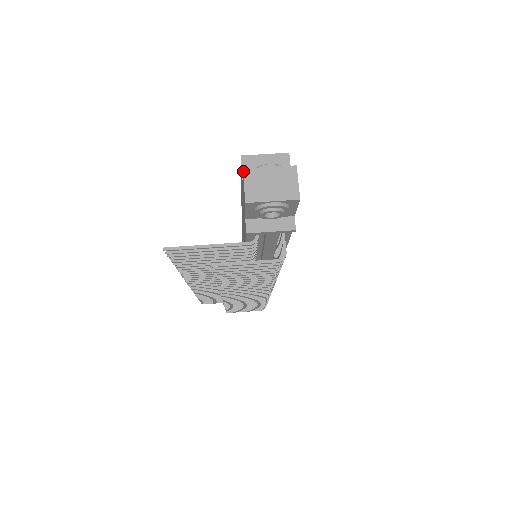
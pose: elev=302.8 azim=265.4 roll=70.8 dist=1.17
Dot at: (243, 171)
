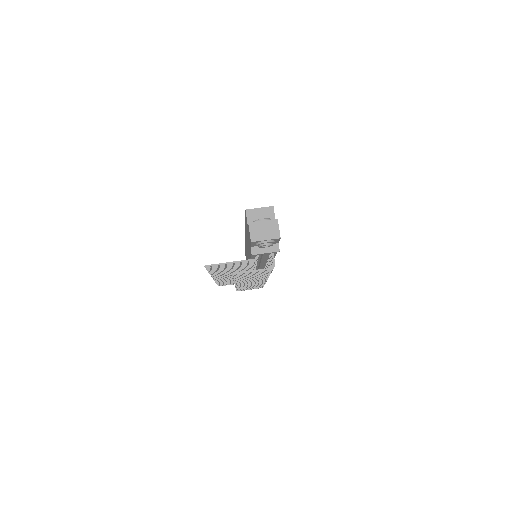
Dot at: (248, 224)
